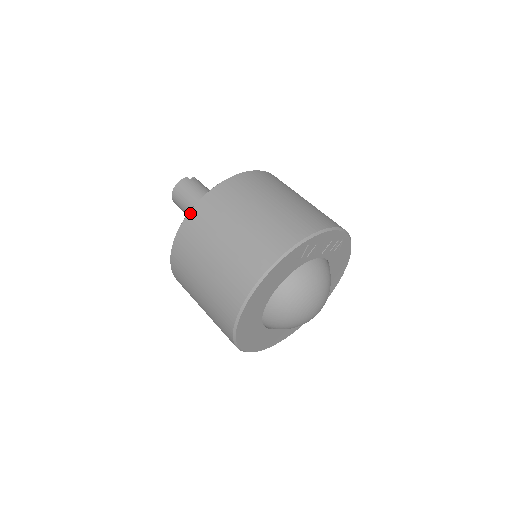
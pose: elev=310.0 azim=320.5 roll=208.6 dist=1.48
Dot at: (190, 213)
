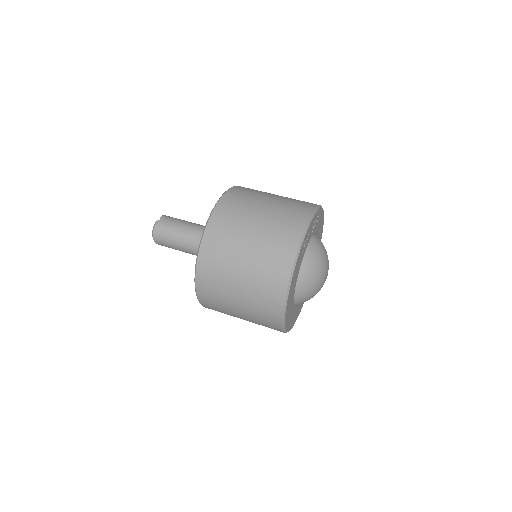
Dot at: (198, 261)
